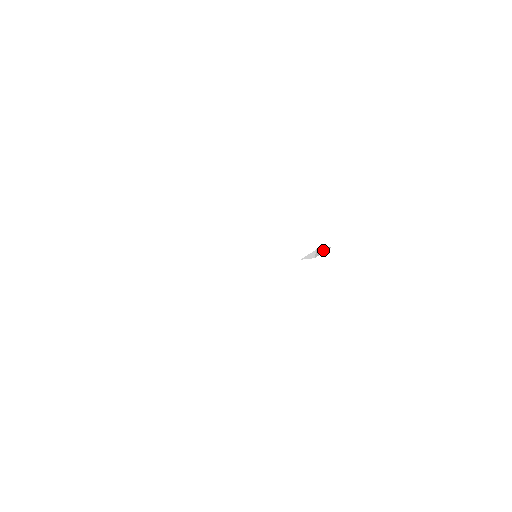
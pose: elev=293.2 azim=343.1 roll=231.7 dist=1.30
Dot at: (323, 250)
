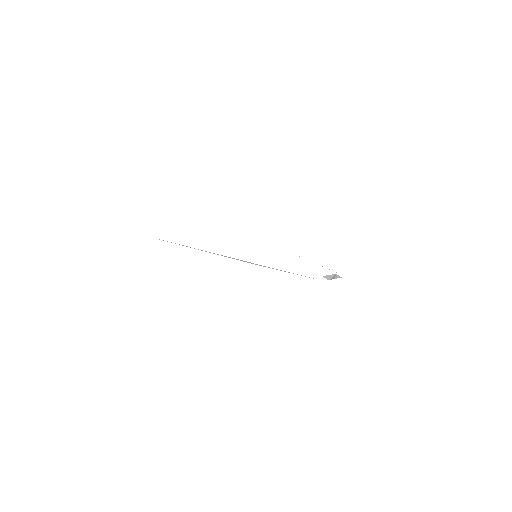
Dot at: (335, 277)
